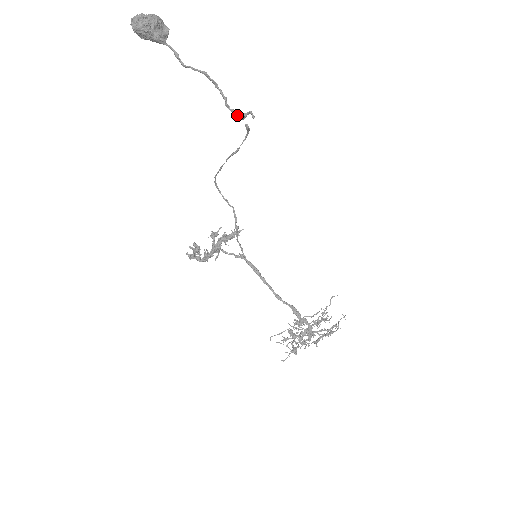
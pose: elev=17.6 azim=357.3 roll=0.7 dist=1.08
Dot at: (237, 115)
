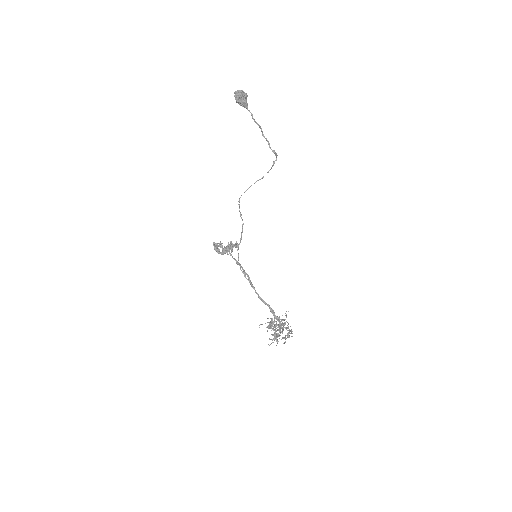
Dot at: (274, 153)
